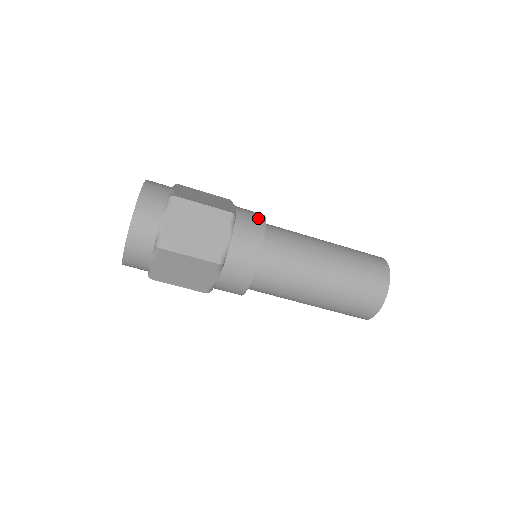
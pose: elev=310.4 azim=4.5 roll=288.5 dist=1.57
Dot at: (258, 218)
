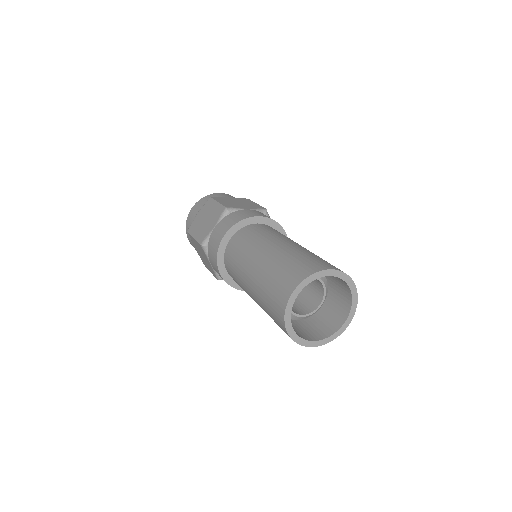
Dot at: (247, 215)
